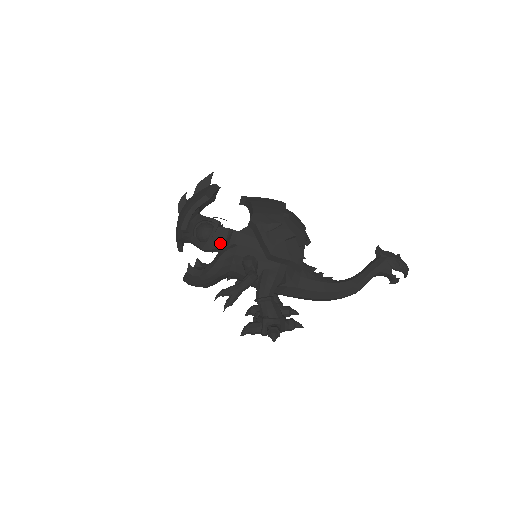
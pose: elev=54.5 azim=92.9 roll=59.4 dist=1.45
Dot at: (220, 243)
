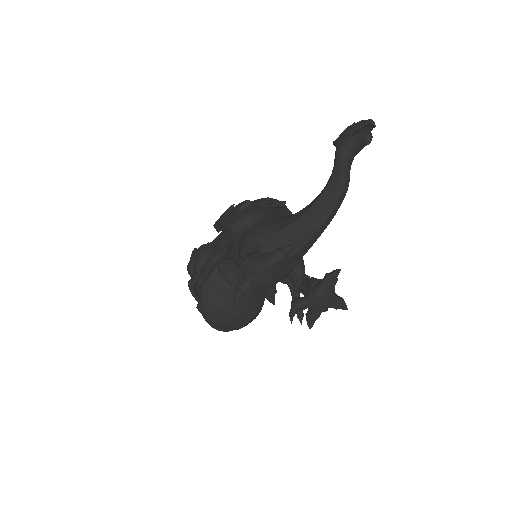
Dot at: (198, 259)
